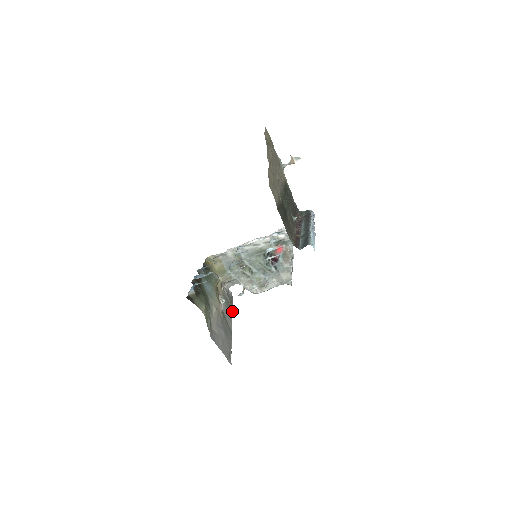
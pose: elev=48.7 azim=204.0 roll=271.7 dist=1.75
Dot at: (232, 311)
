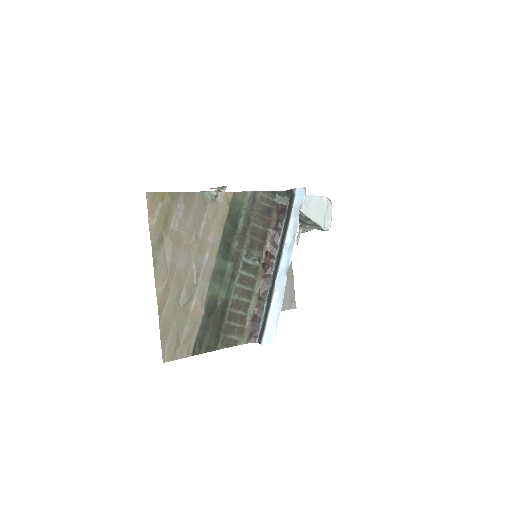
Dot at: occluded
